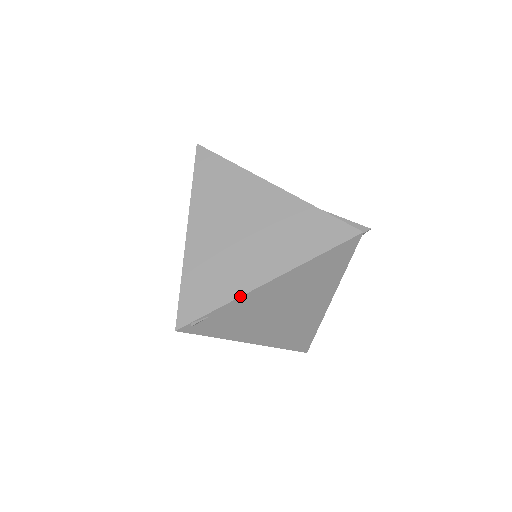
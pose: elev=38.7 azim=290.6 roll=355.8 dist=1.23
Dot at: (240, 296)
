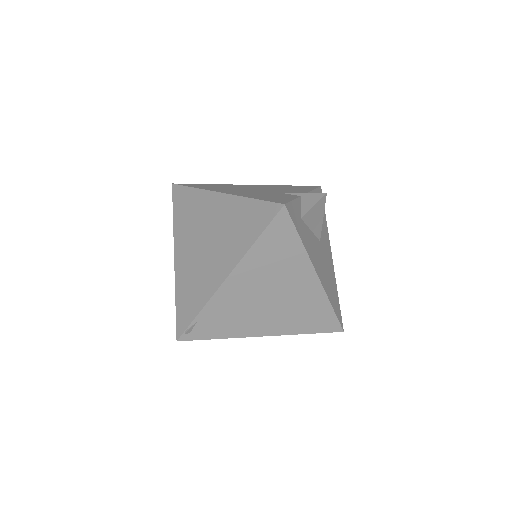
Dot at: (210, 298)
